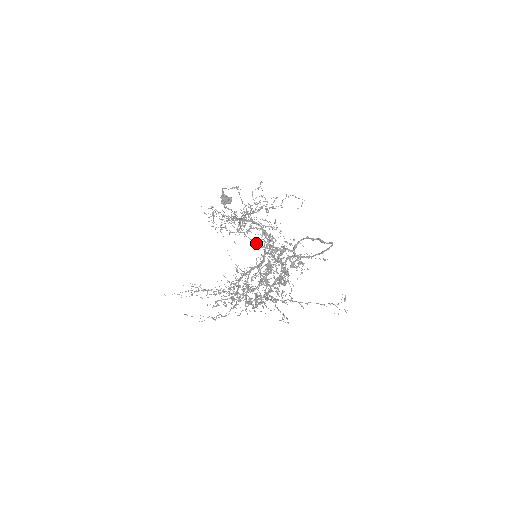
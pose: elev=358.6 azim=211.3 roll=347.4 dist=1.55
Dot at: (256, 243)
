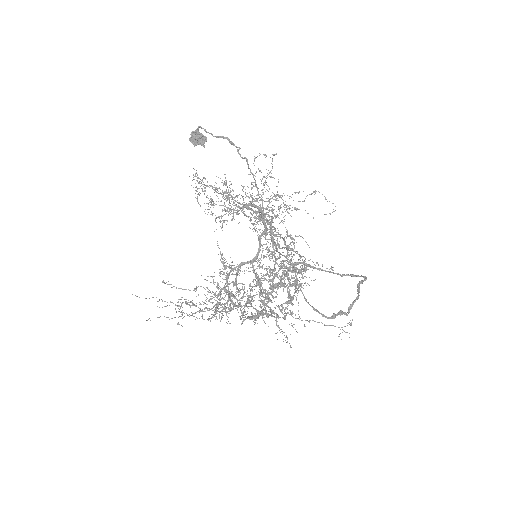
Dot at: (318, 312)
